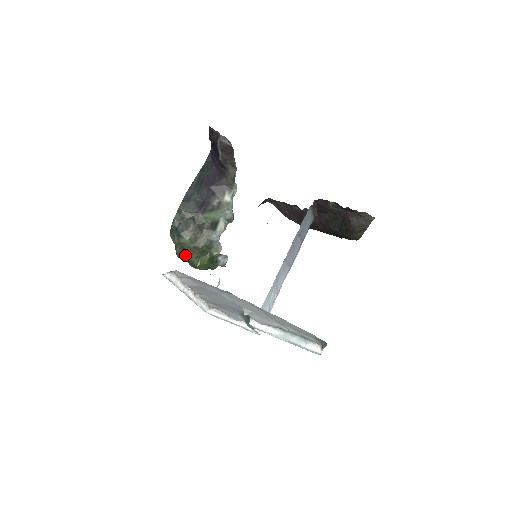
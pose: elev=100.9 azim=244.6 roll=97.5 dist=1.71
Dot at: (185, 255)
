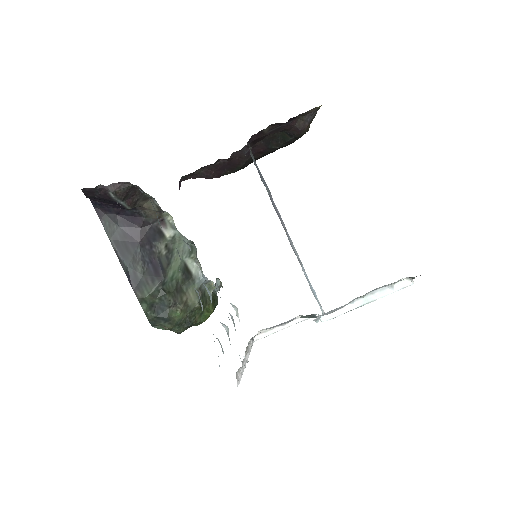
Dot at: (188, 326)
